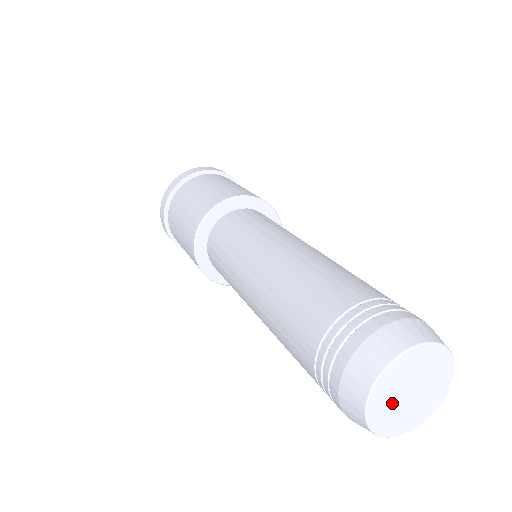
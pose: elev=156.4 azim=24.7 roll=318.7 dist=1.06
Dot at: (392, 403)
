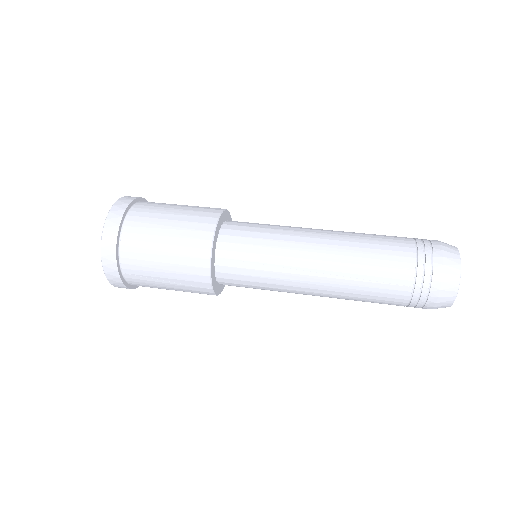
Dot at: occluded
